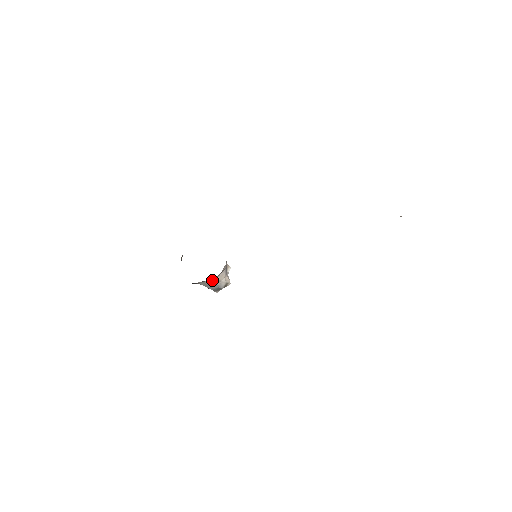
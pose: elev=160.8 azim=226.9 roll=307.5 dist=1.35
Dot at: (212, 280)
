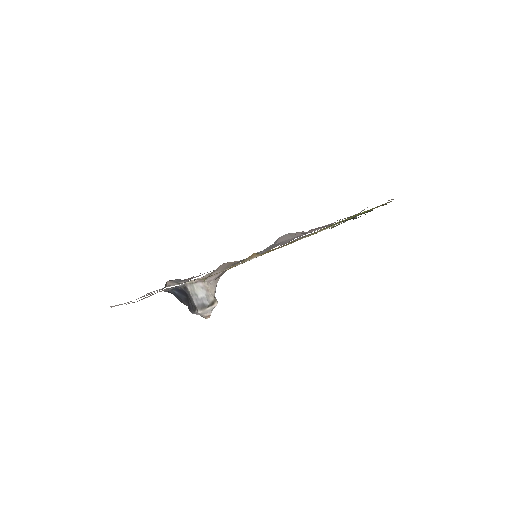
Dot at: (202, 286)
